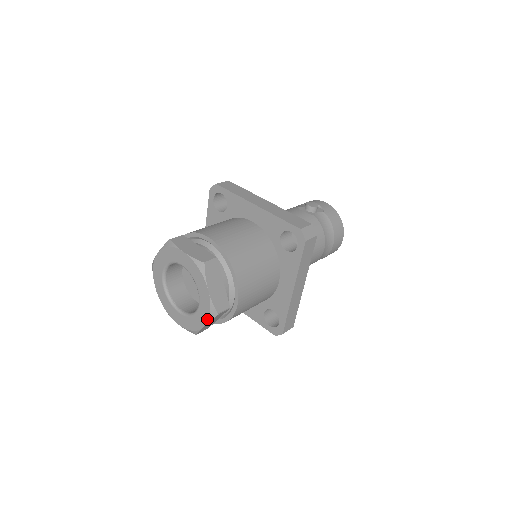
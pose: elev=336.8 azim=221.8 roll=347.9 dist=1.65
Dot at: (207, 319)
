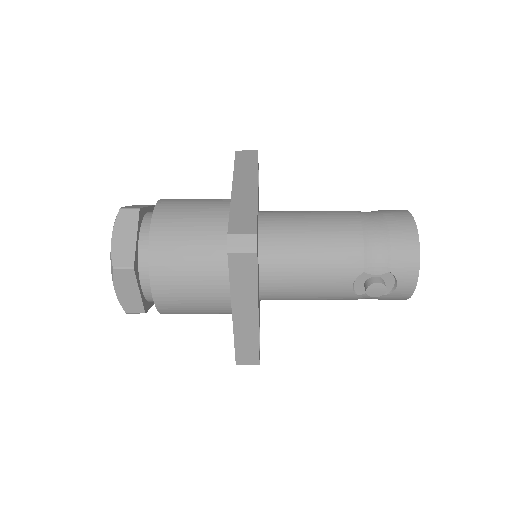
Dot at: (114, 225)
